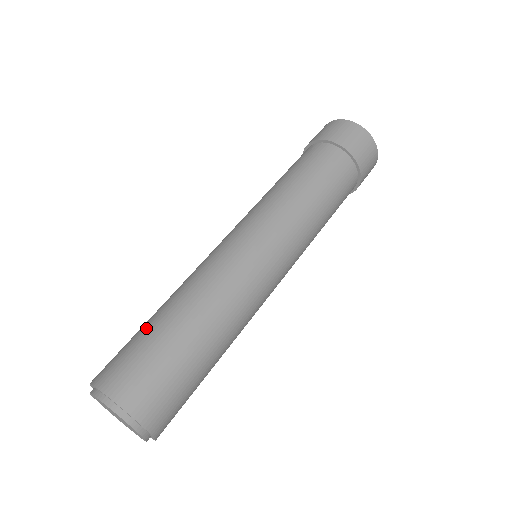
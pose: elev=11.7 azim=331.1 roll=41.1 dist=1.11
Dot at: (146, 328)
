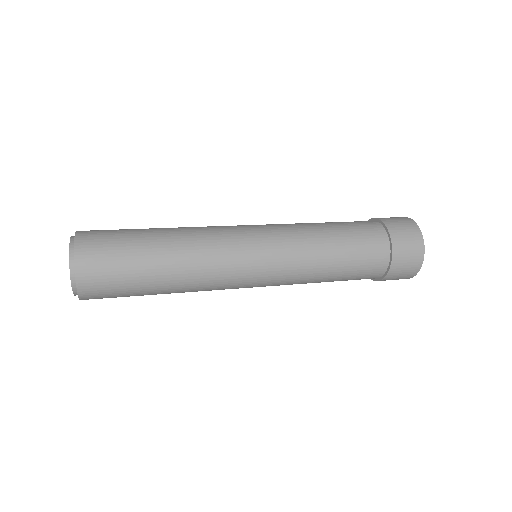
Dot at: occluded
